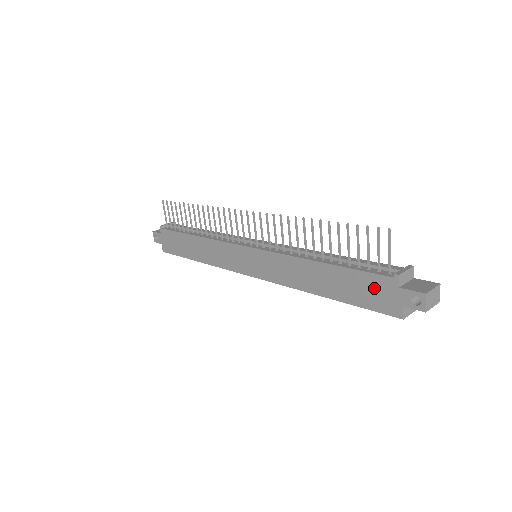
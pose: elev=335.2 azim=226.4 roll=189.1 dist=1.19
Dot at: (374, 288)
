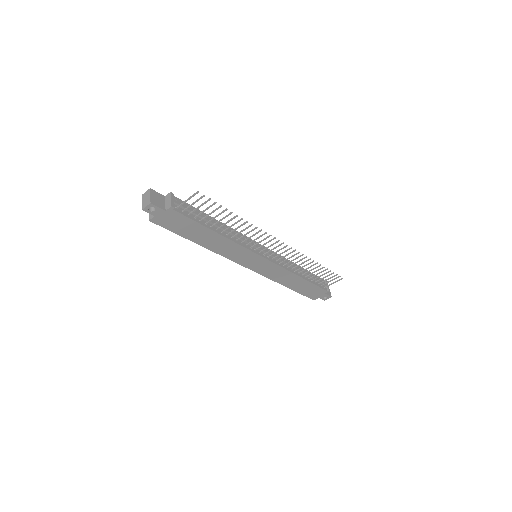
Dot at: (315, 291)
